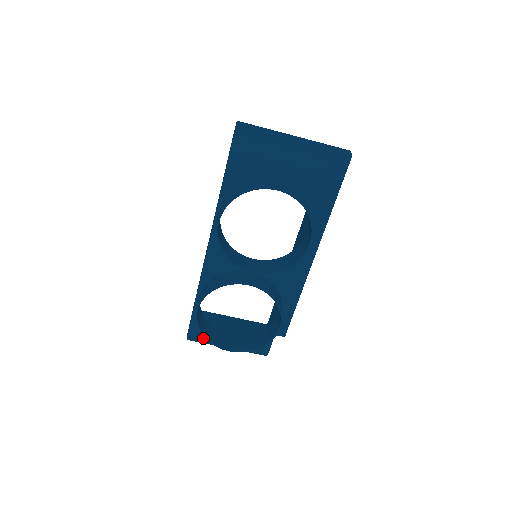
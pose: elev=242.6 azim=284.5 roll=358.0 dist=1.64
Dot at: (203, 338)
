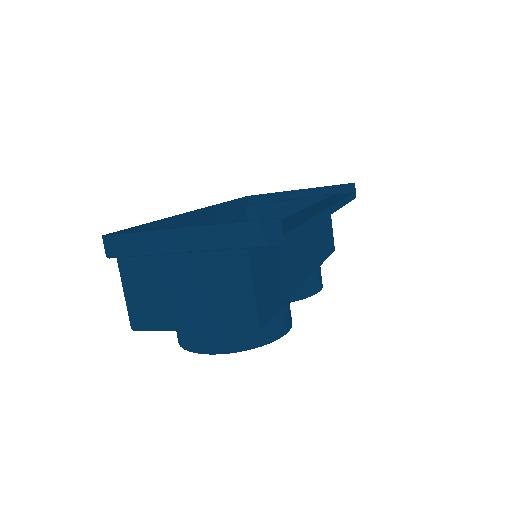
Dot at: occluded
